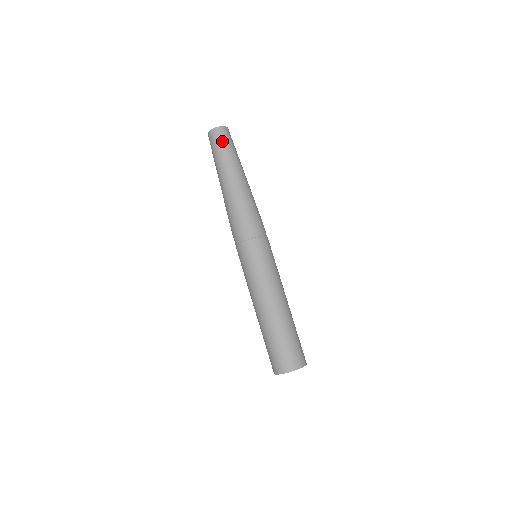
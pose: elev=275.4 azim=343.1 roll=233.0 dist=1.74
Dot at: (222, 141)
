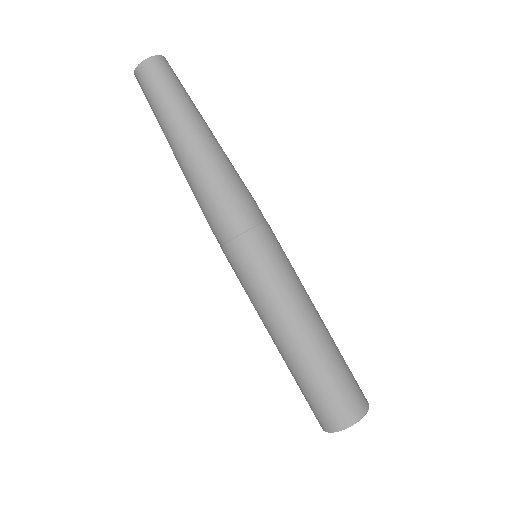
Dot at: (147, 92)
